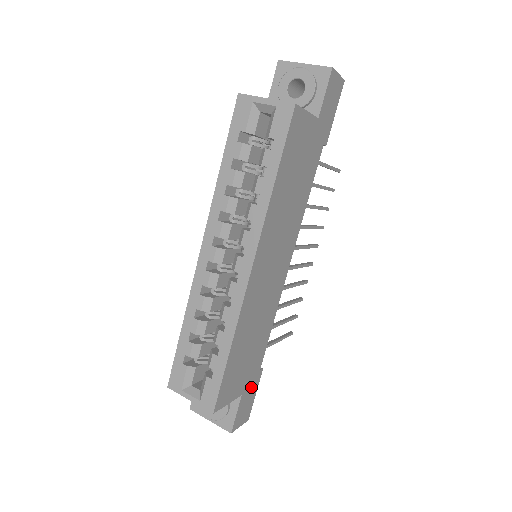
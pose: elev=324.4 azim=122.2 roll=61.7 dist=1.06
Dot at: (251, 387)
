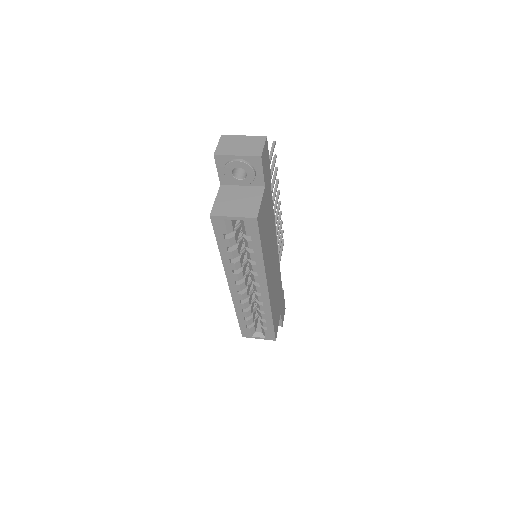
Dot at: (282, 302)
